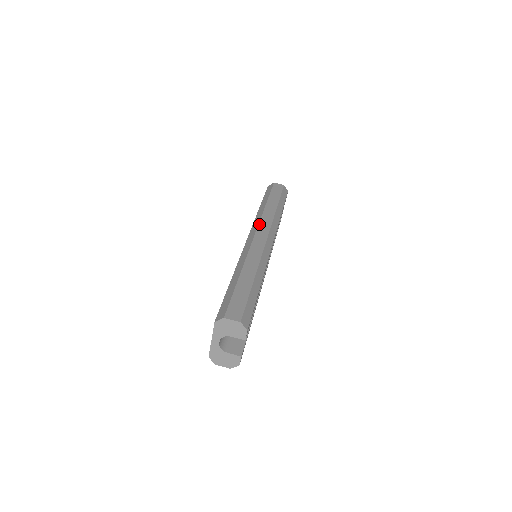
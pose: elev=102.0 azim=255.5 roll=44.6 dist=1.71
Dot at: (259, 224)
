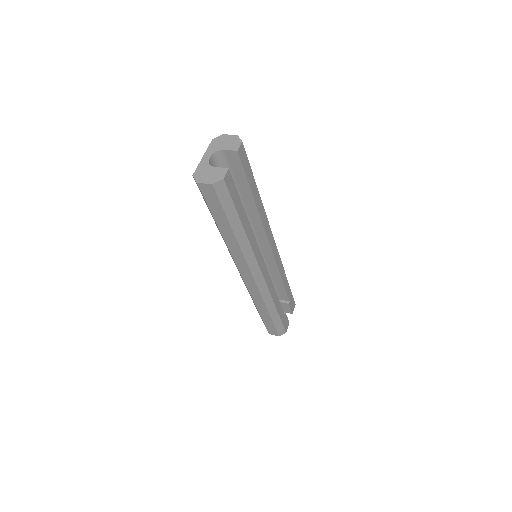
Dot at: occluded
